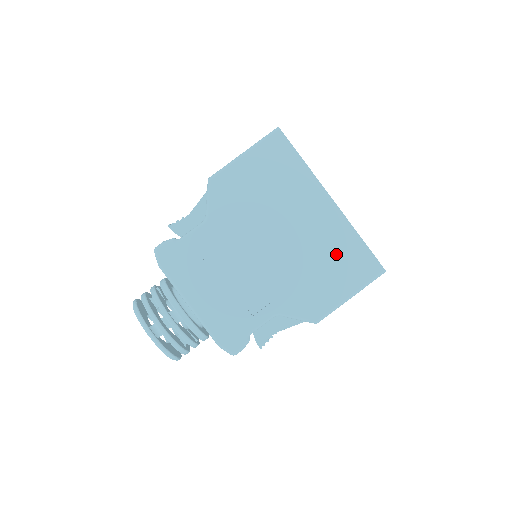
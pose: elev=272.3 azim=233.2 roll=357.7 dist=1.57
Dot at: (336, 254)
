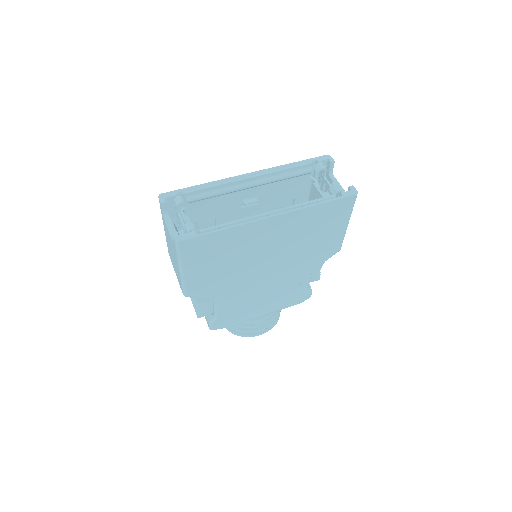
Dot at: (313, 226)
